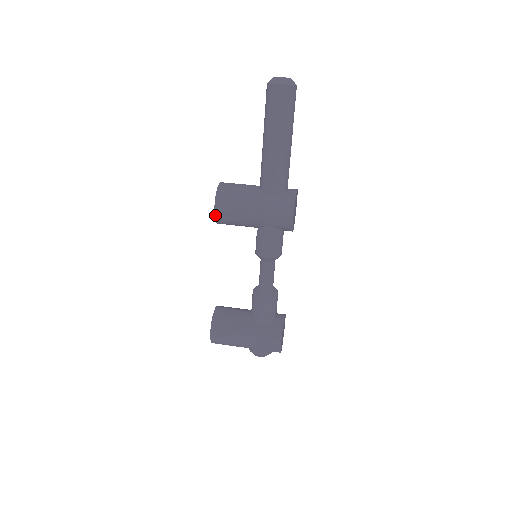
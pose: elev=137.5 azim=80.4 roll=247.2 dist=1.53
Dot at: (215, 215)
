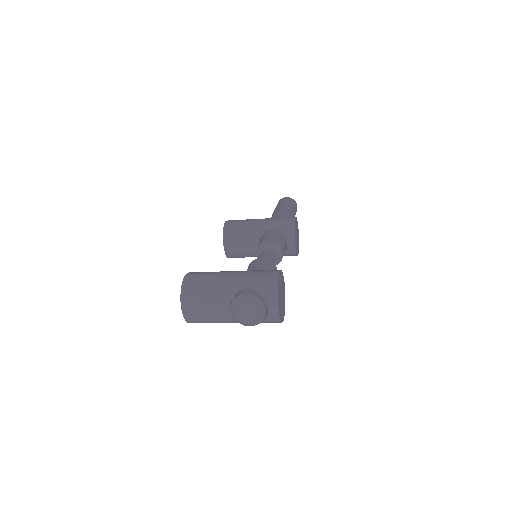
Dot at: (224, 225)
